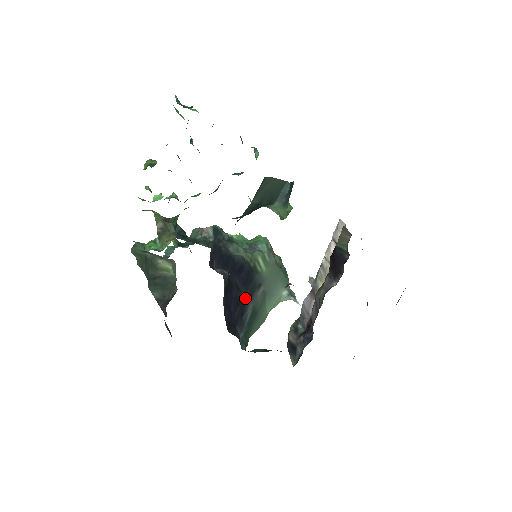
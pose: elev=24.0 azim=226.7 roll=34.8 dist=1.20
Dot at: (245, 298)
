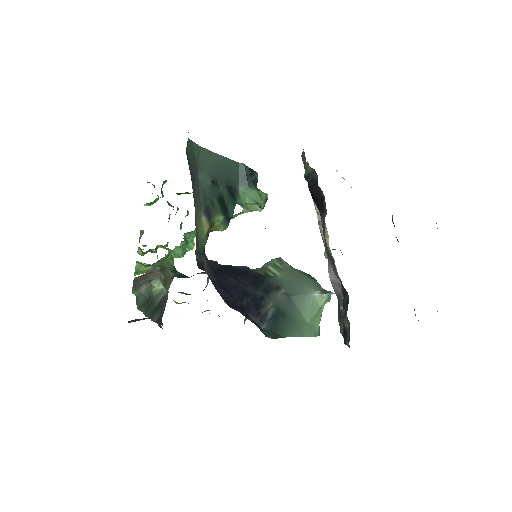
Dot at: (257, 295)
